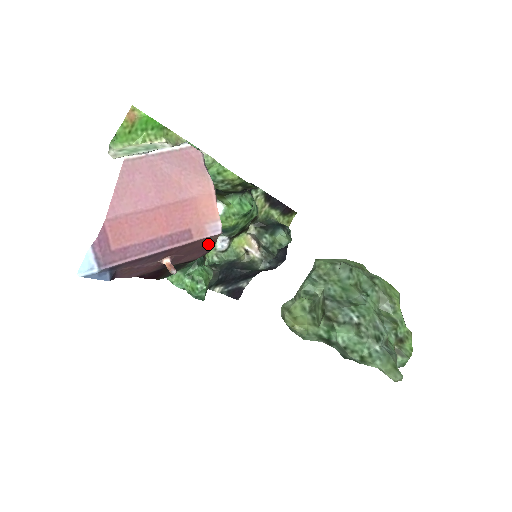
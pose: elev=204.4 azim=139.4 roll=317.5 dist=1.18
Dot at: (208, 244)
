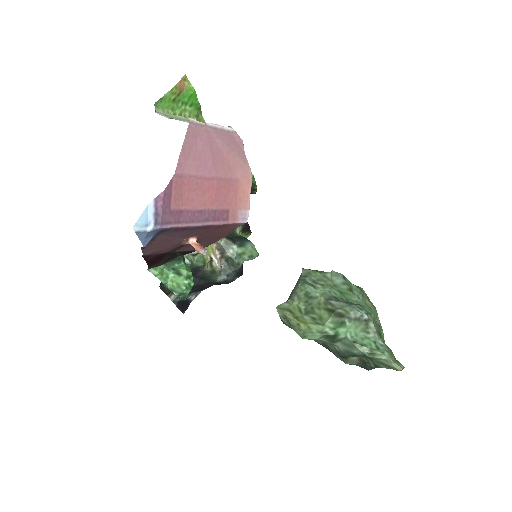
Dot at: (224, 233)
